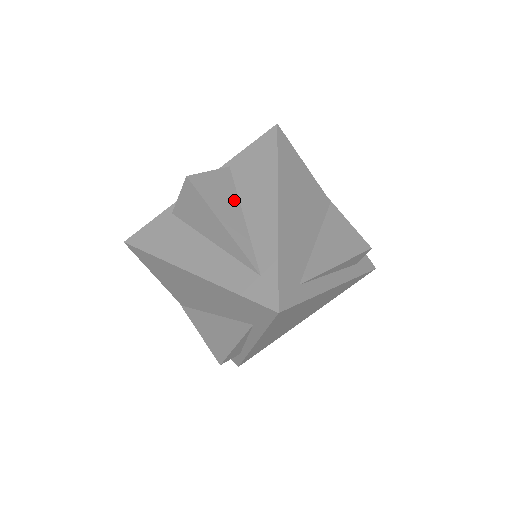
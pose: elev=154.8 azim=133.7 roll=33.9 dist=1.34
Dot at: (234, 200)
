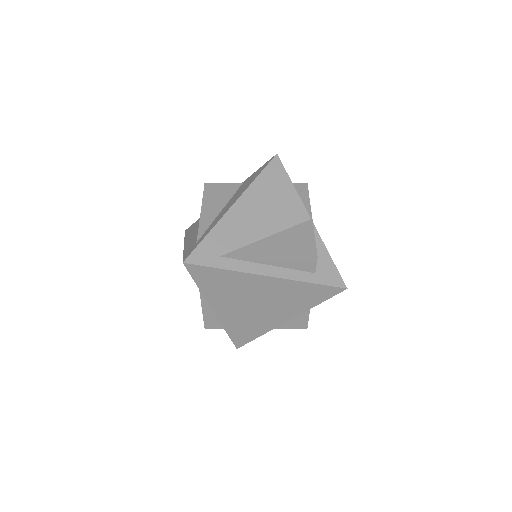
Dot at: (224, 201)
